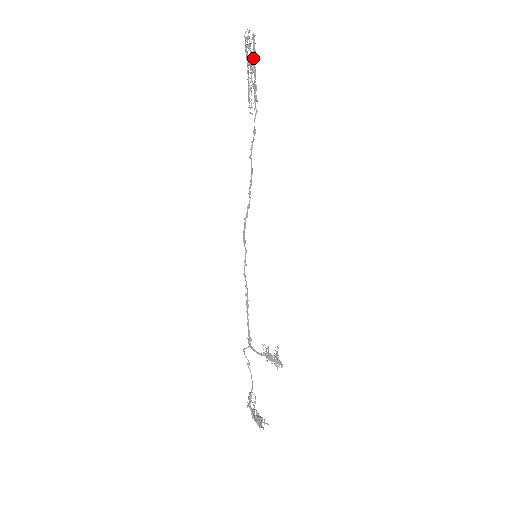
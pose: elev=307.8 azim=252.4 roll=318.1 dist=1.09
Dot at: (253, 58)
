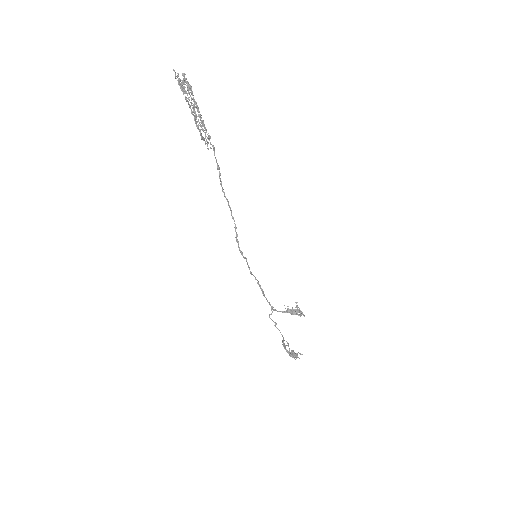
Dot at: (192, 98)
